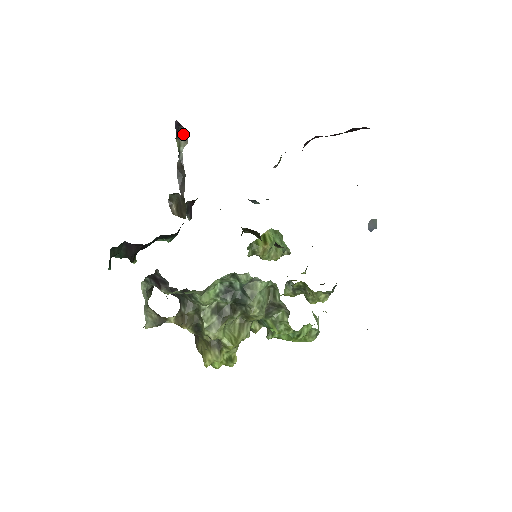
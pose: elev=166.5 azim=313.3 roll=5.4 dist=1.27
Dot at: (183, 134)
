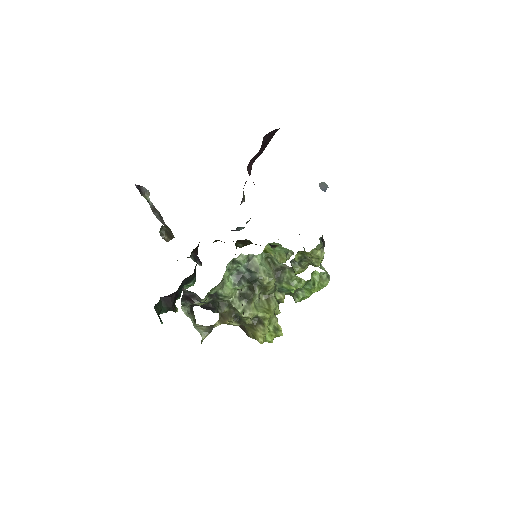
Dot at: (145, 191)
